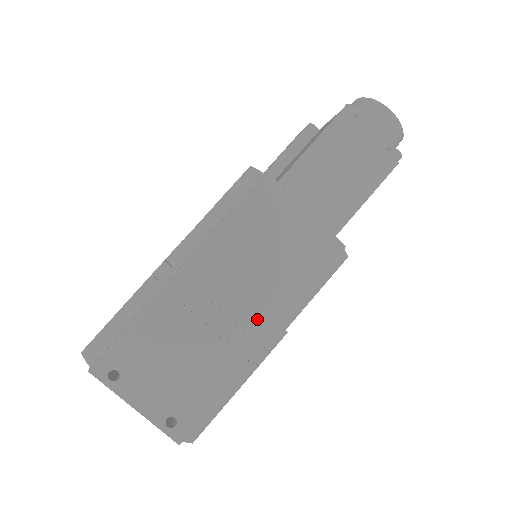
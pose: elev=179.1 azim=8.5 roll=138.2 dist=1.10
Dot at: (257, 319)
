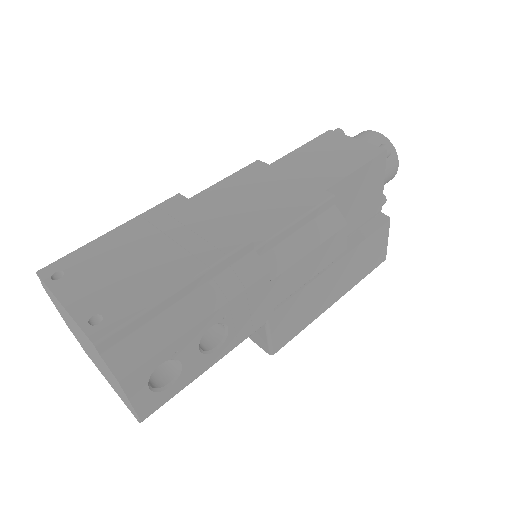
Dot at: (226, 234)
